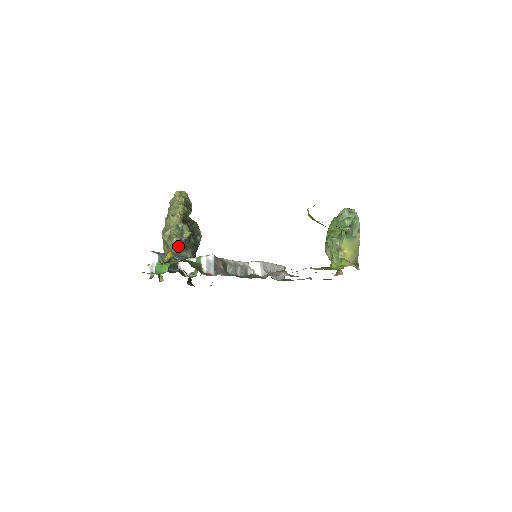
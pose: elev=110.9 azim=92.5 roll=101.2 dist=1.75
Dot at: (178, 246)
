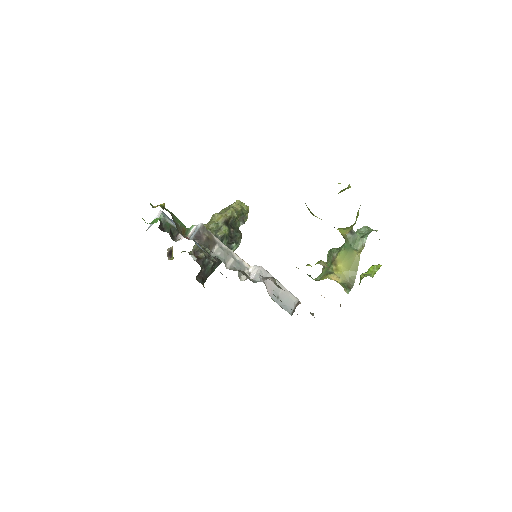
Dot at: occluded
